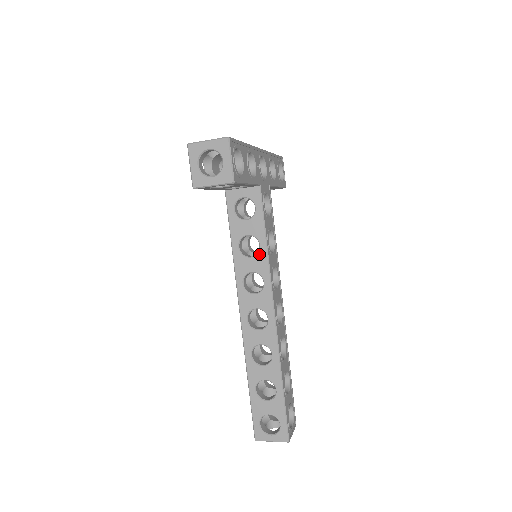
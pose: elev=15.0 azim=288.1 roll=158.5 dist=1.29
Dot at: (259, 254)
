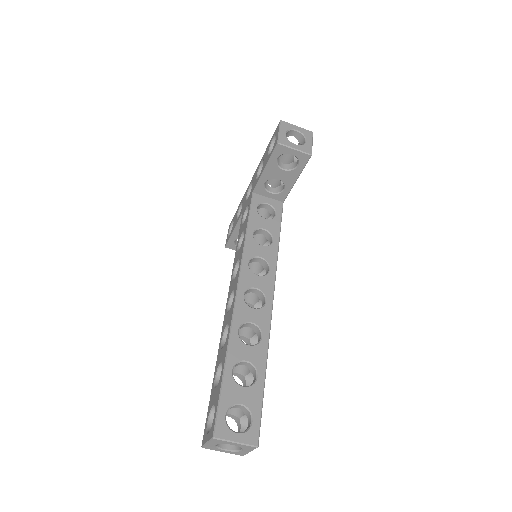
Dot at: (271, 246)
